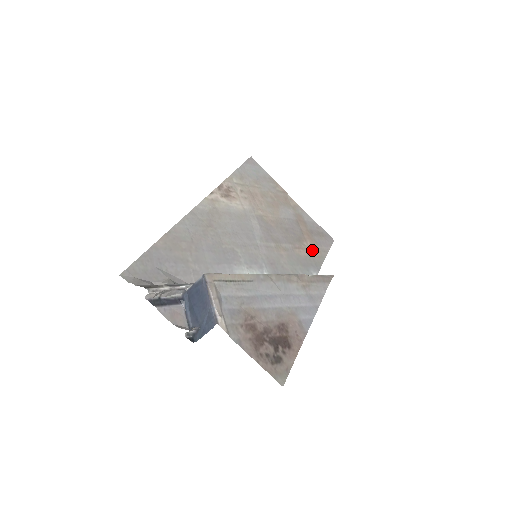
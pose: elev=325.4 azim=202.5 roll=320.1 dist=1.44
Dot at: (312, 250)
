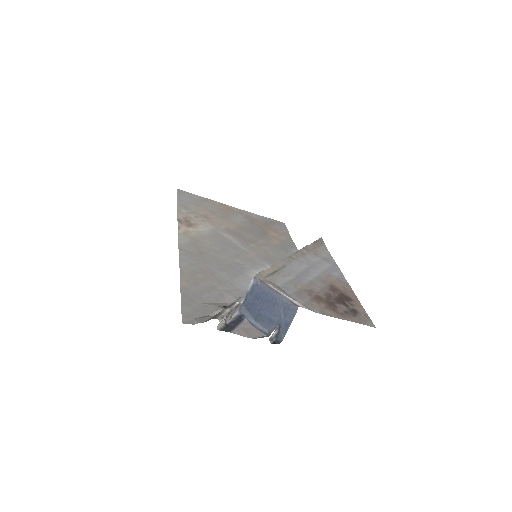
Dot at: (279, 237)
